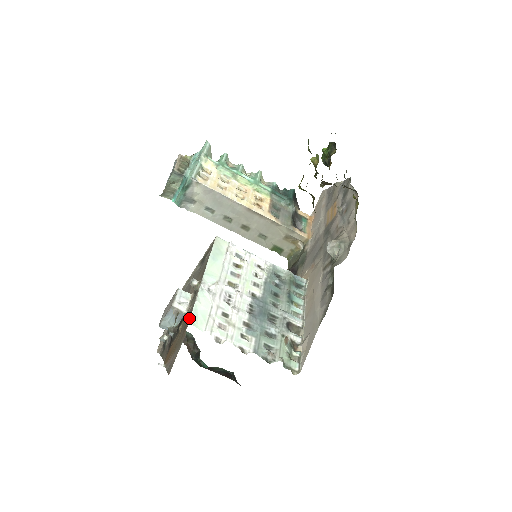
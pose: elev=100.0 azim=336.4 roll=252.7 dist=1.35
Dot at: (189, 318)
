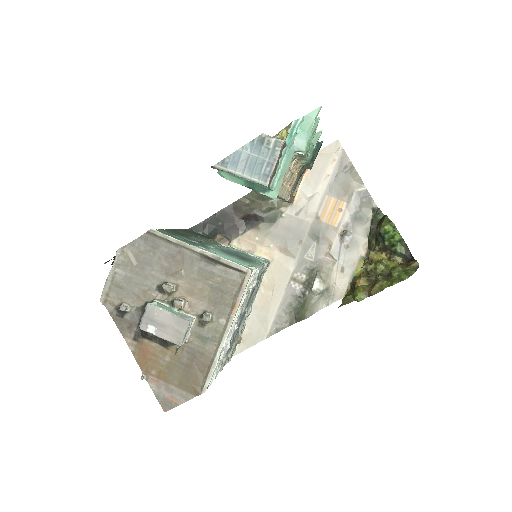
Dot at: (207, 387)
